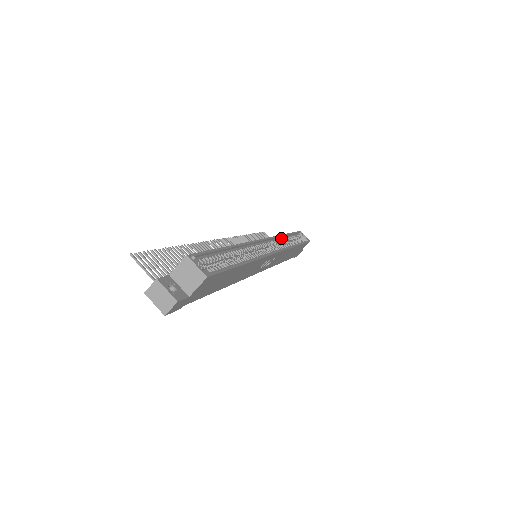
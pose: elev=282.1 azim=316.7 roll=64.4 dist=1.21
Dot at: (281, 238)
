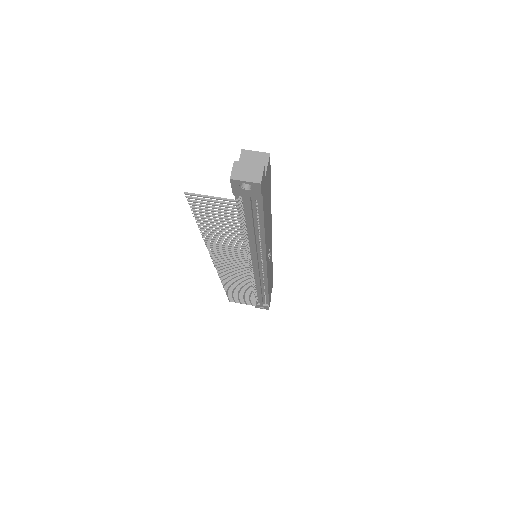
Dot at: occluded
